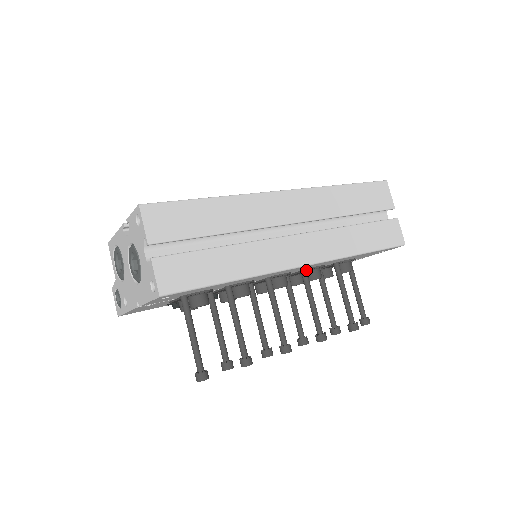
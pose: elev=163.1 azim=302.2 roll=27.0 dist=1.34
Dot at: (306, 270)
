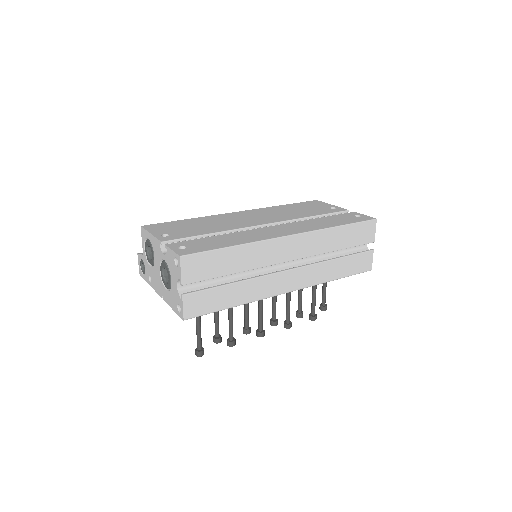
Dot at: occluded
